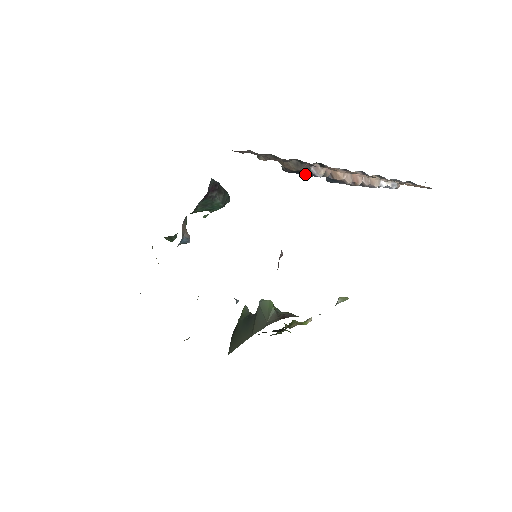
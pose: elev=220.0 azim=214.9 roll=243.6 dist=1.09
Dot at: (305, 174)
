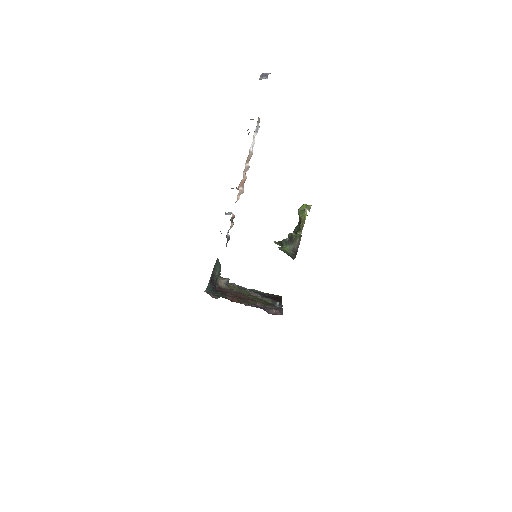
Dot at: occluded
